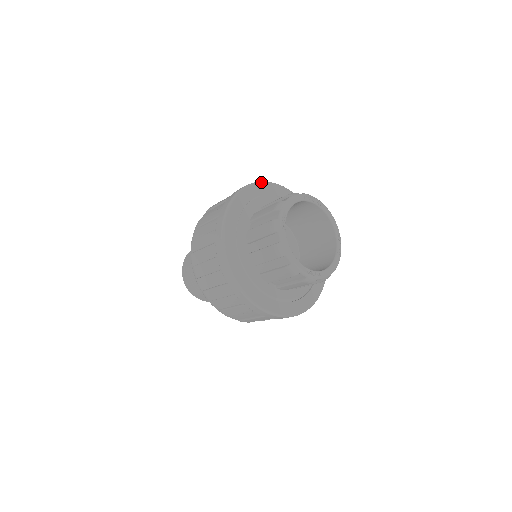
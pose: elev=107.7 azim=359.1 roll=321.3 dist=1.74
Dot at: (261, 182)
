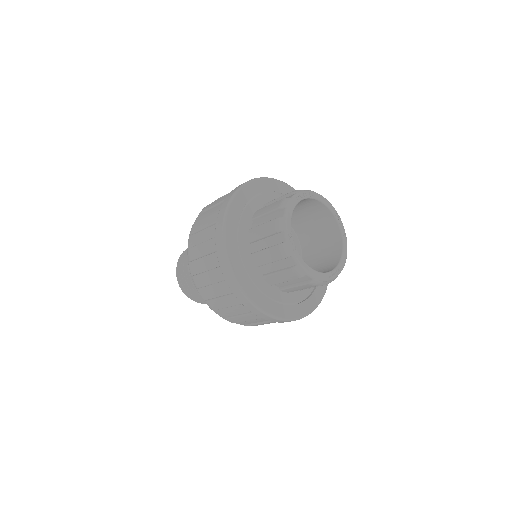
Dot at: (239, 189)
